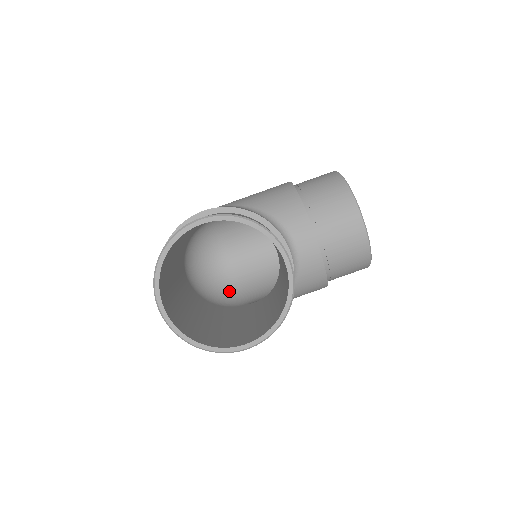
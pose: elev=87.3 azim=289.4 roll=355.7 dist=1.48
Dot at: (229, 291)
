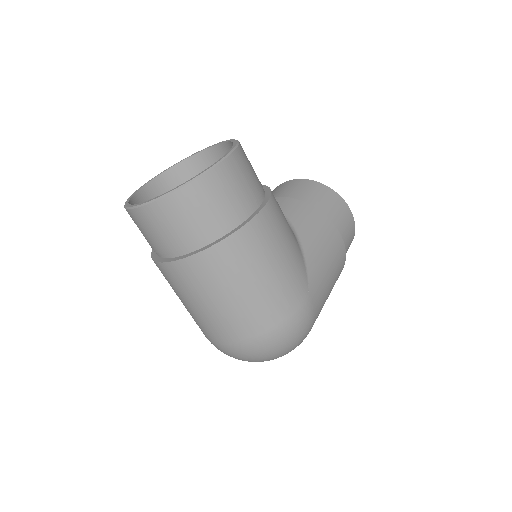
Dot at: occluded
